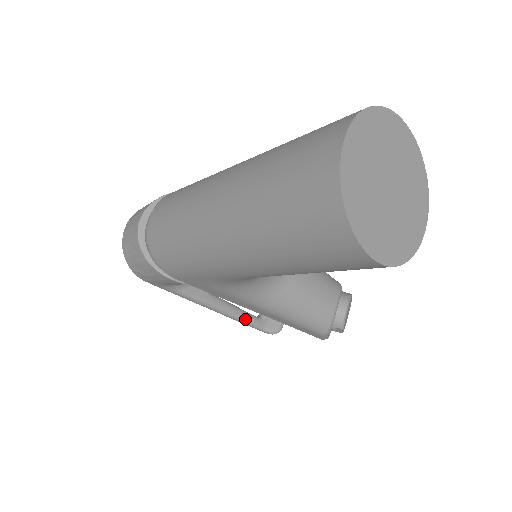
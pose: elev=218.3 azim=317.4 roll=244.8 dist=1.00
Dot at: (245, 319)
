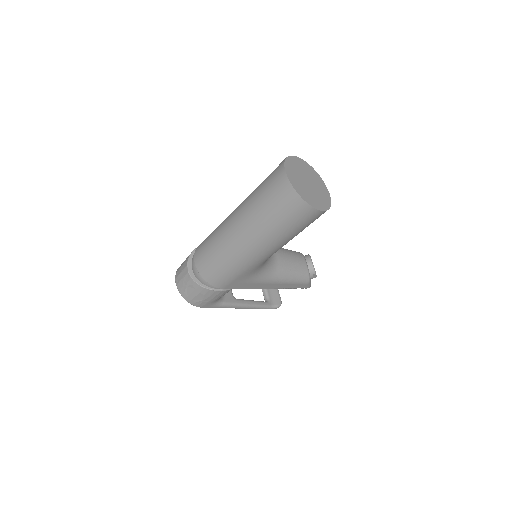
Dot at: (260, 305)
